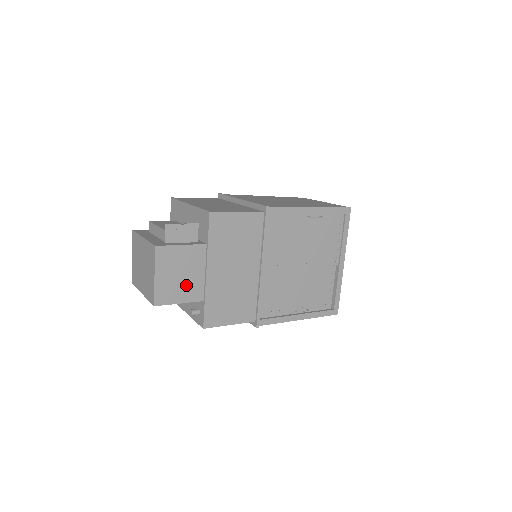
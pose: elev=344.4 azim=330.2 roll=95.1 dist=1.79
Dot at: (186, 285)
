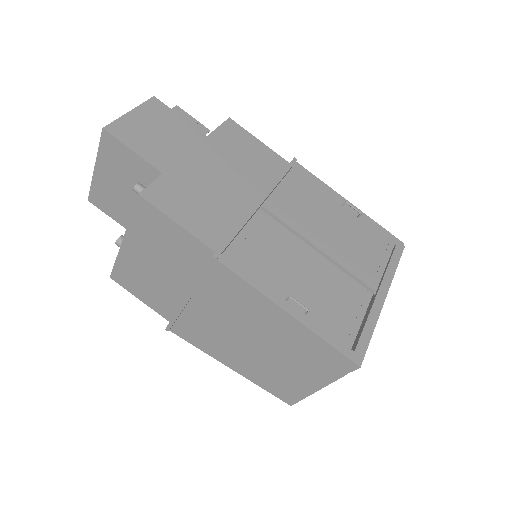
Dot at: (156, 145)
